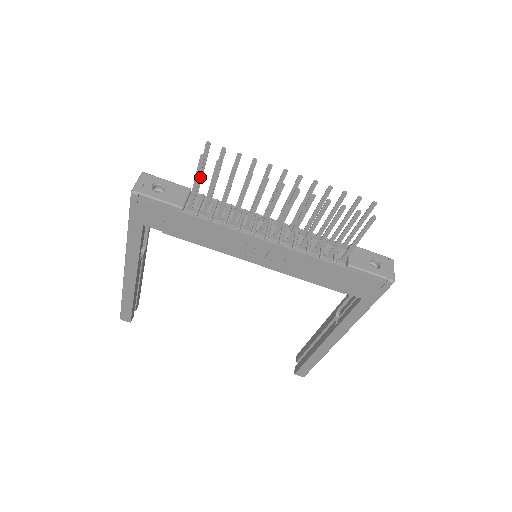
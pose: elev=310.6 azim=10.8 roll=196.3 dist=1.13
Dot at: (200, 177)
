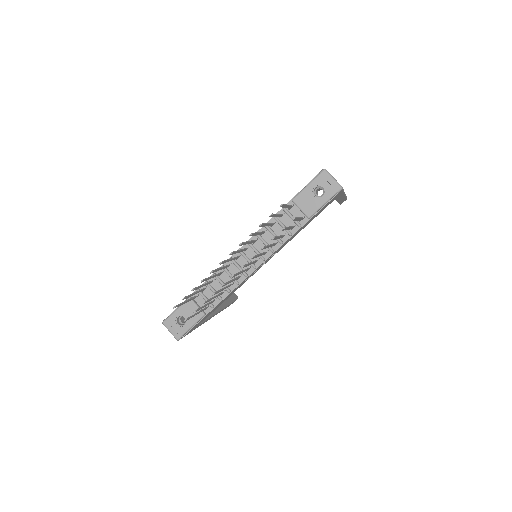
Dot at: occluded
